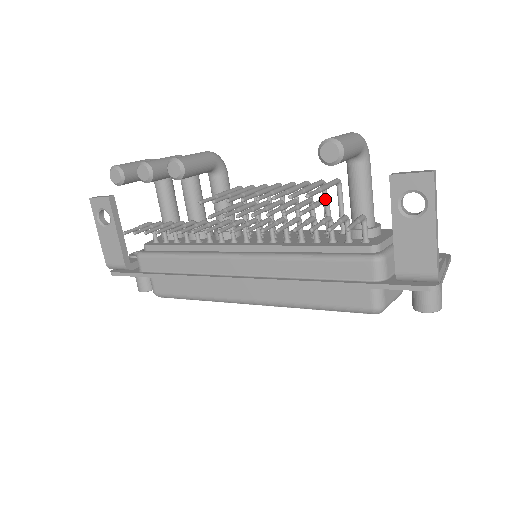
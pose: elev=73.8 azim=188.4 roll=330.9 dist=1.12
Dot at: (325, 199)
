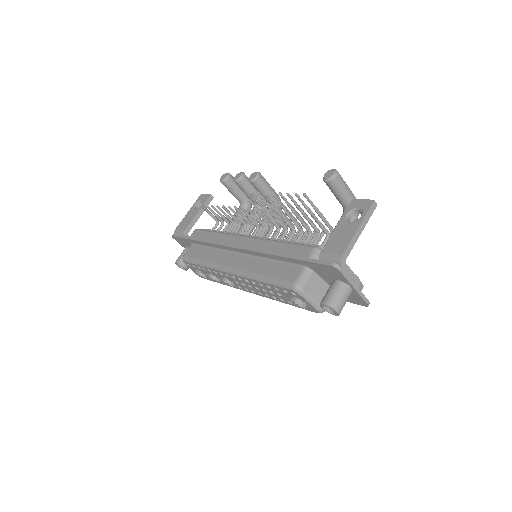
Dot at: occluded
